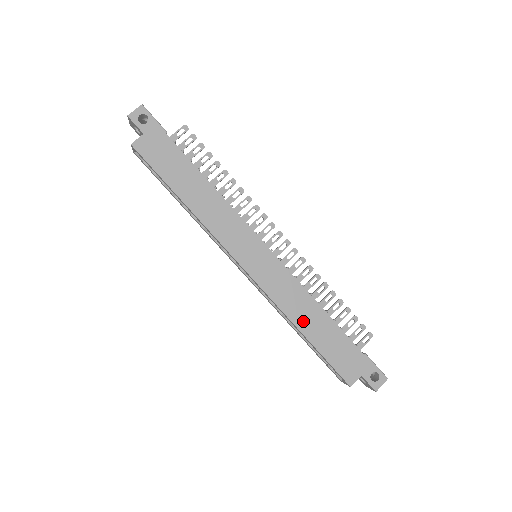
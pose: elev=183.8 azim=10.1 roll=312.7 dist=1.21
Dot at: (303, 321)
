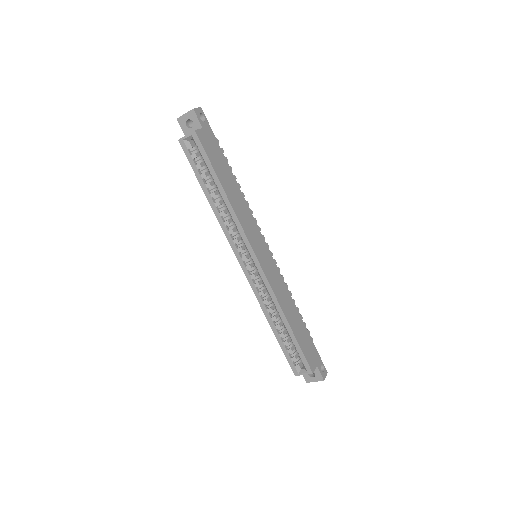
Dot at: (288, 313)
